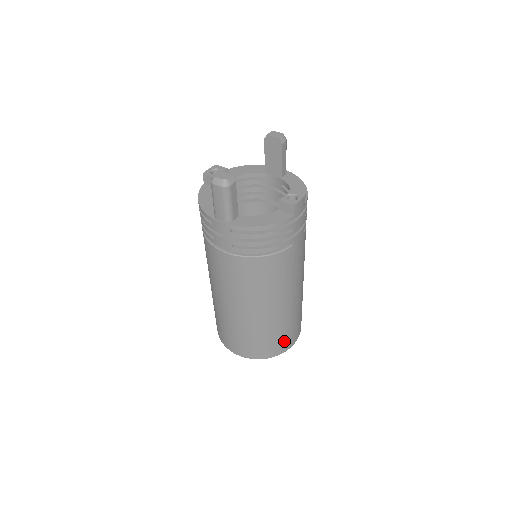
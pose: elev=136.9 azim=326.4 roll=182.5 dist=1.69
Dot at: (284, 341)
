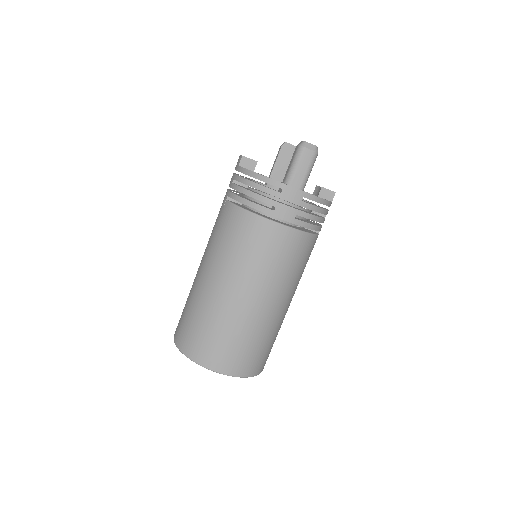
Dot at: occluded
